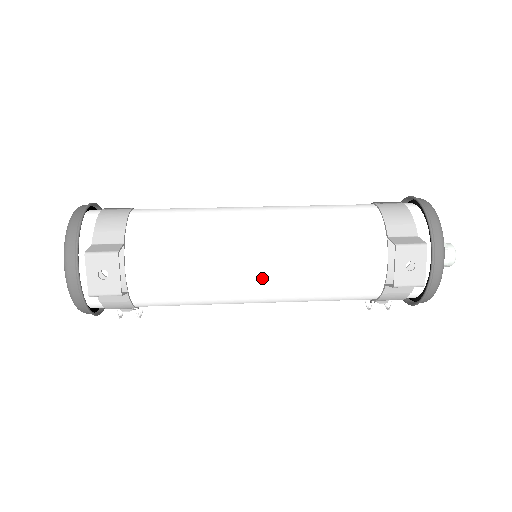
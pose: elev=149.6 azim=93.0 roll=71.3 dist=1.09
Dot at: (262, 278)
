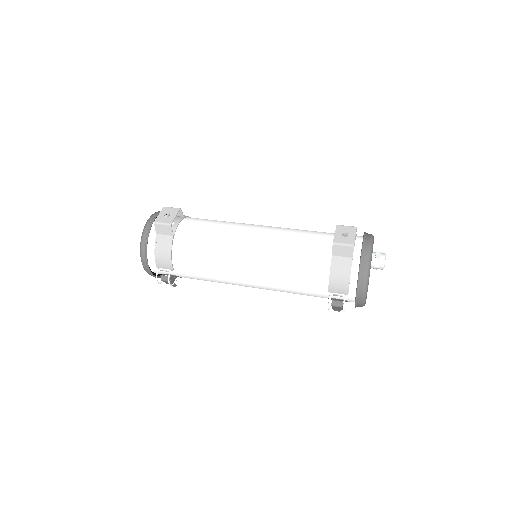
Dot at: (253, 240)
